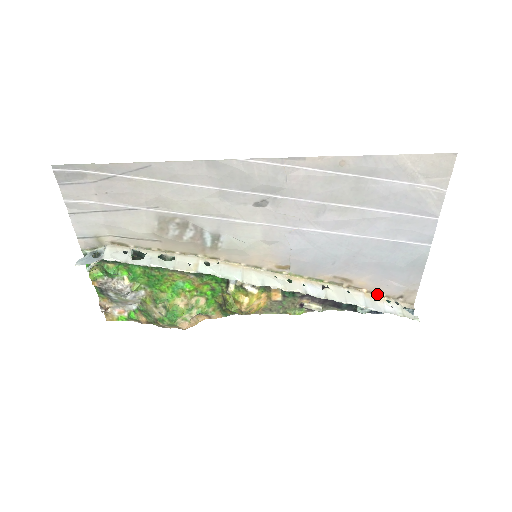
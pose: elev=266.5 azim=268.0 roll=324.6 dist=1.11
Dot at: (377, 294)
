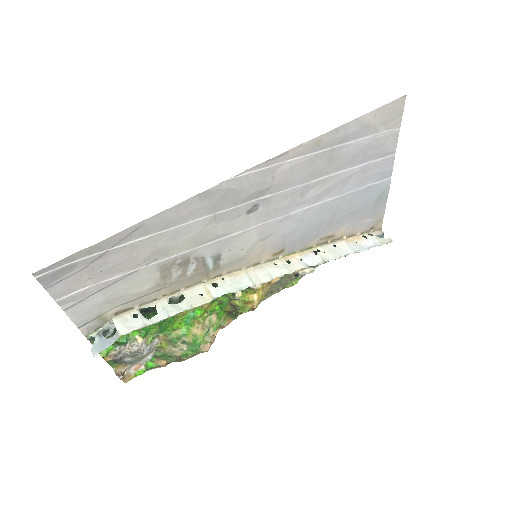
Dot at: (354, 235)
